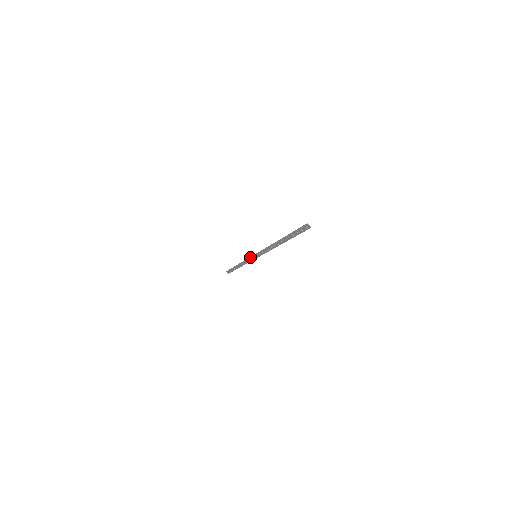
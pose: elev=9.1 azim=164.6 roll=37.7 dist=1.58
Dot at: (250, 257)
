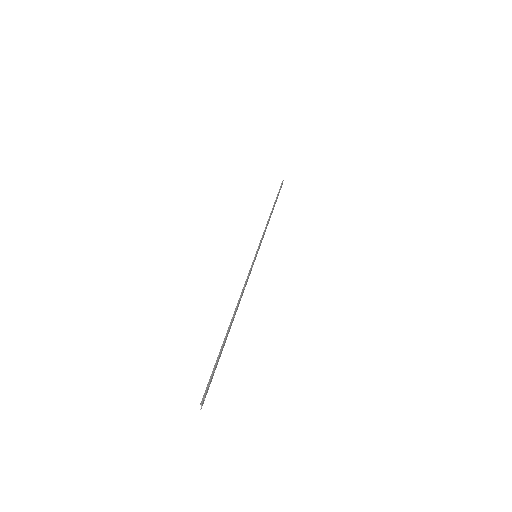
Dot at: (260, 242)
